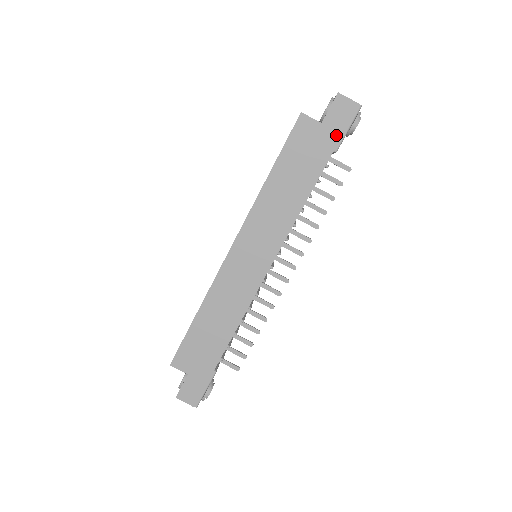
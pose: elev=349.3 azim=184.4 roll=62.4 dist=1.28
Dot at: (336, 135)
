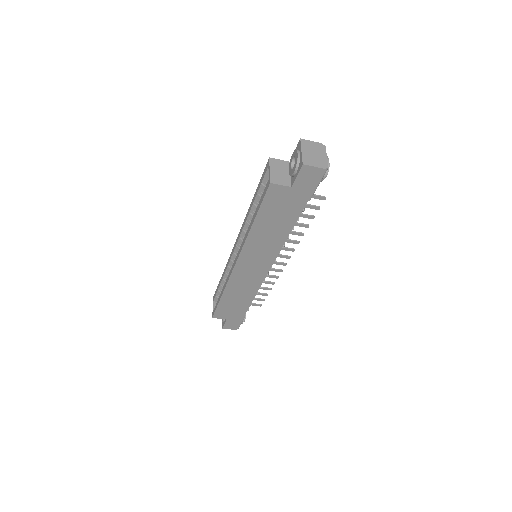
Dot at: (307, 193)
